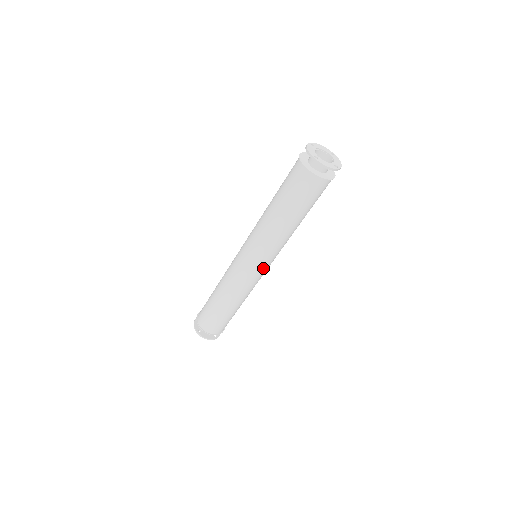
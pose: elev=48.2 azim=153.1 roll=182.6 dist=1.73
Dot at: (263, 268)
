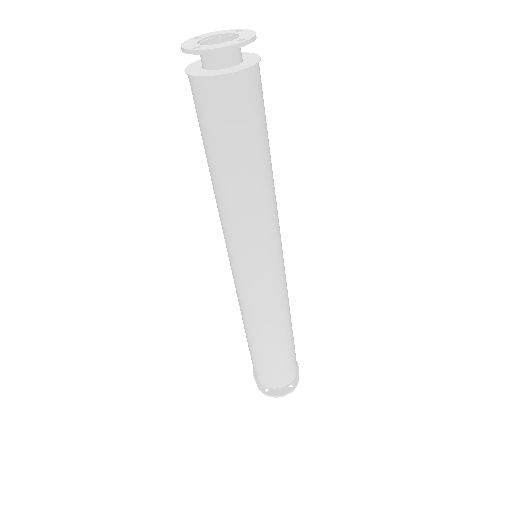
Dot at: (269, 268)
